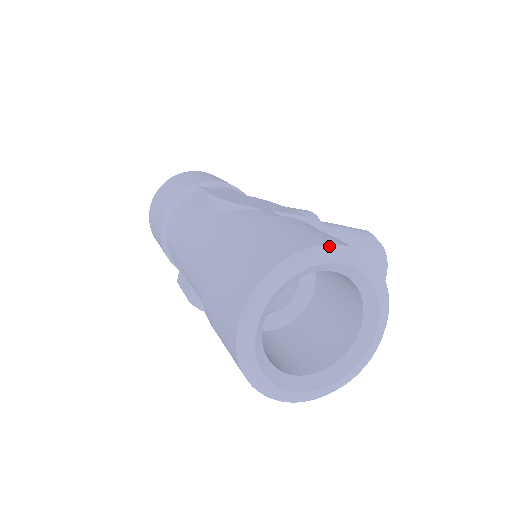
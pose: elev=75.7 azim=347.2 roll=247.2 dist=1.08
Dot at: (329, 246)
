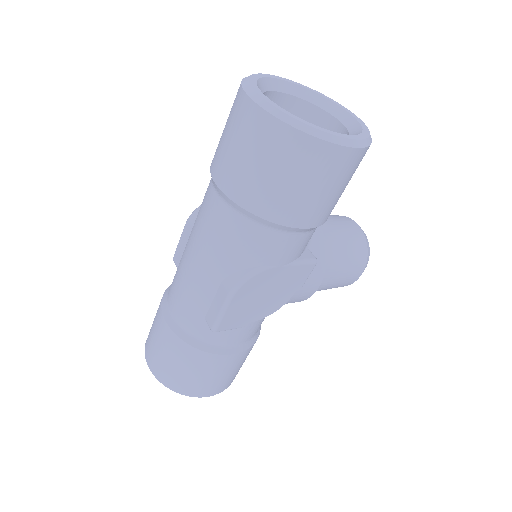
Dot at: occluded
